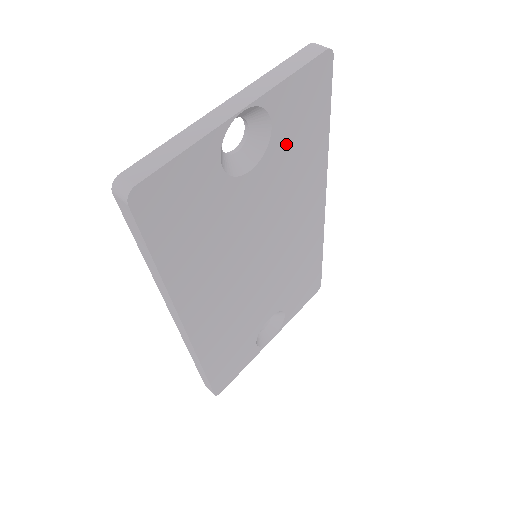
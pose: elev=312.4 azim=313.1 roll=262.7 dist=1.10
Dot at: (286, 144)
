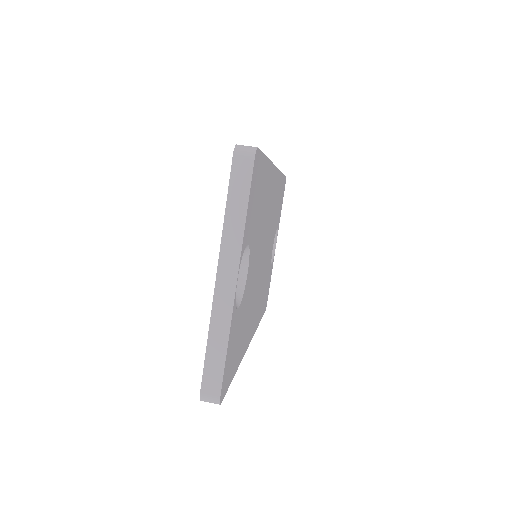
Dot at: (255, 224)
